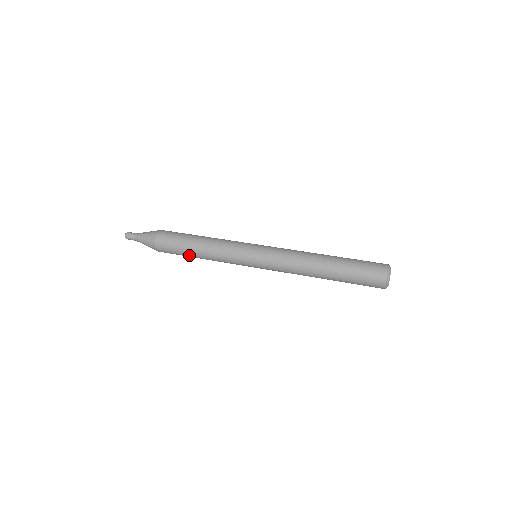
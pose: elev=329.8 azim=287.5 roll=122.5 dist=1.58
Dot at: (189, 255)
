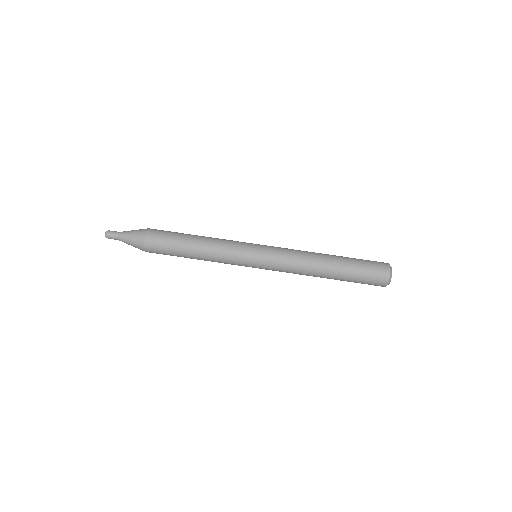
Dot at: occluded
